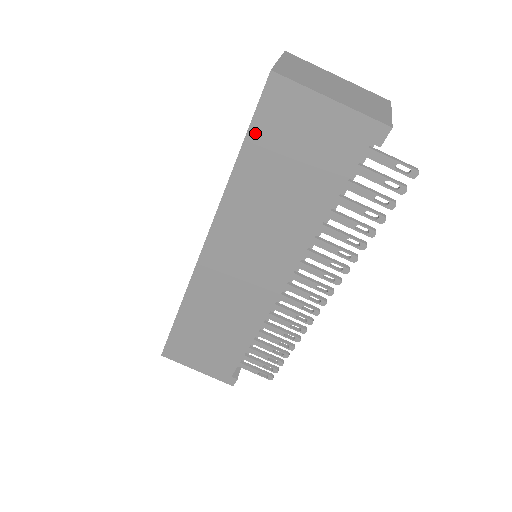
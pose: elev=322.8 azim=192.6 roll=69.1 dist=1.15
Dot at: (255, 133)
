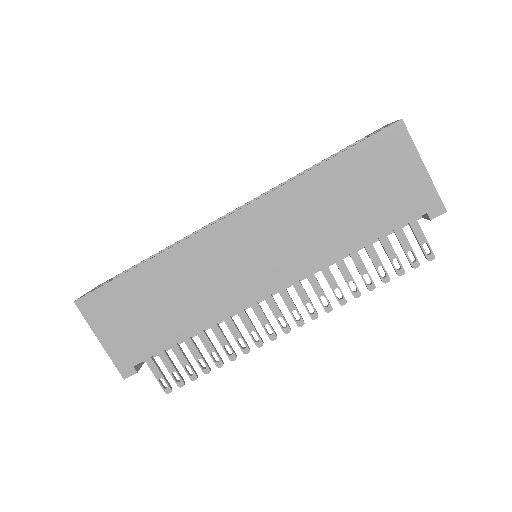
Dot at: (357, 151)
